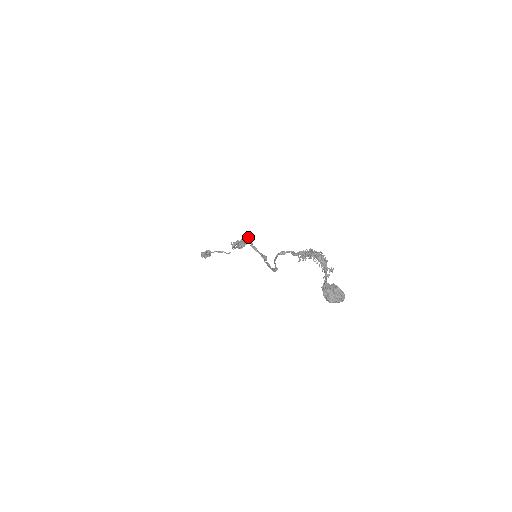
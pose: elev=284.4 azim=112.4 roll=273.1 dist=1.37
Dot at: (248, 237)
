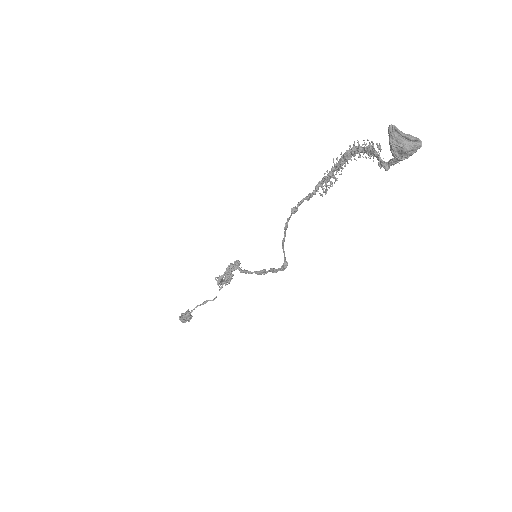
Dot at: occluded
